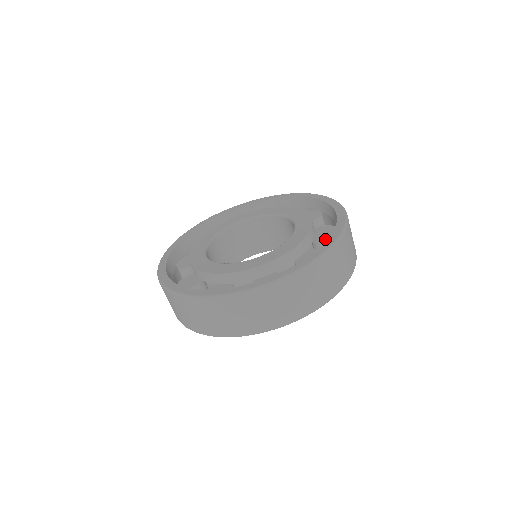
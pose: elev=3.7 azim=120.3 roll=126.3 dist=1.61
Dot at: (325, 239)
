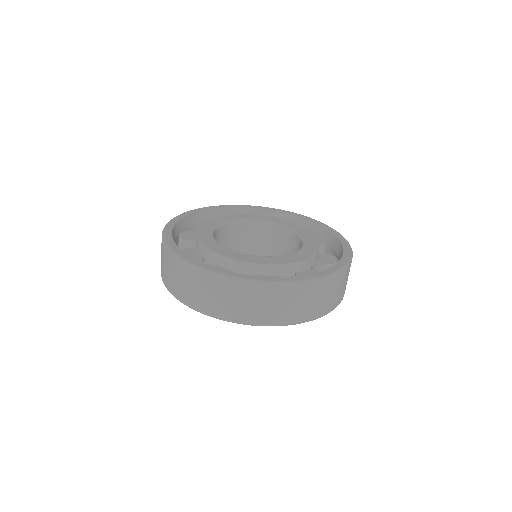
Dot at: (322, 247)
